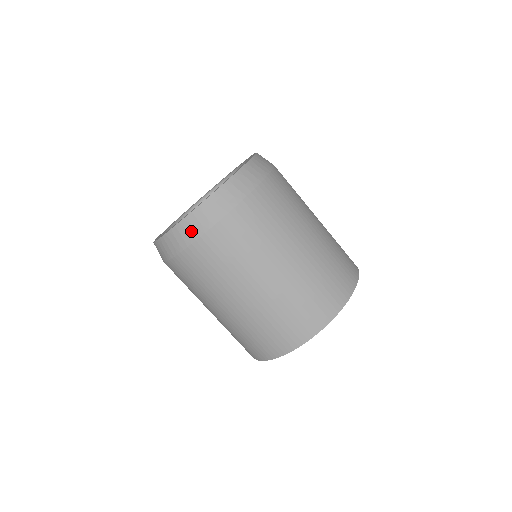
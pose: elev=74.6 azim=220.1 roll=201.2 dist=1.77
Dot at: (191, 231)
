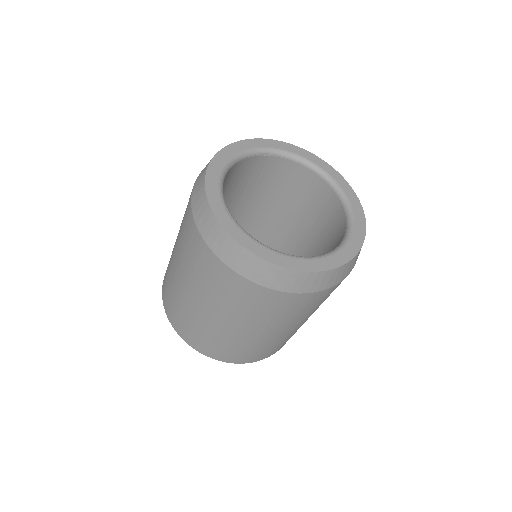
Dot at: (299, 284)
